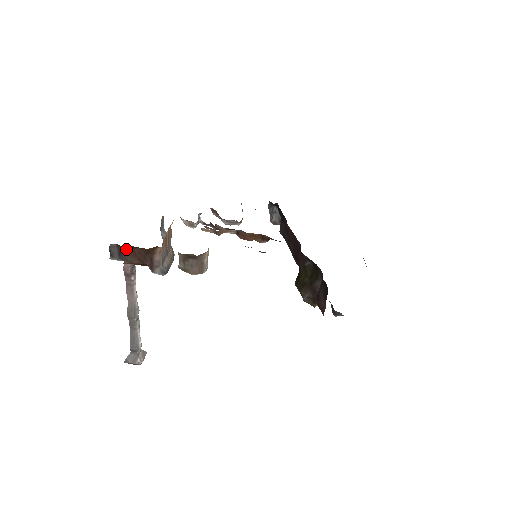
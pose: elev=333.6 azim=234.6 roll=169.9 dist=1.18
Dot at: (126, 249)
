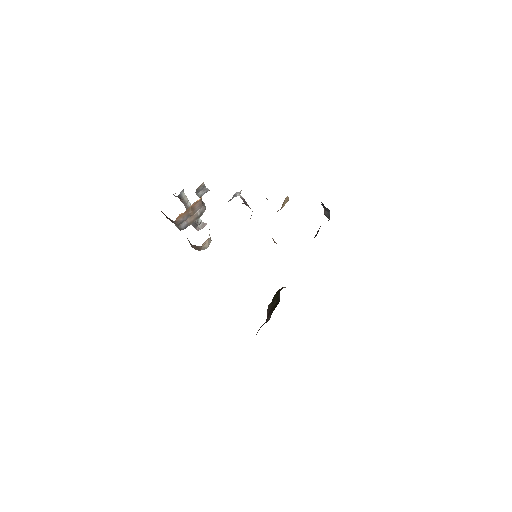
Dot at: occluded
